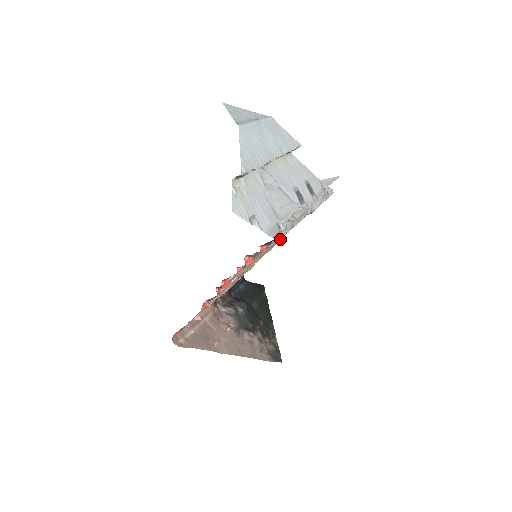
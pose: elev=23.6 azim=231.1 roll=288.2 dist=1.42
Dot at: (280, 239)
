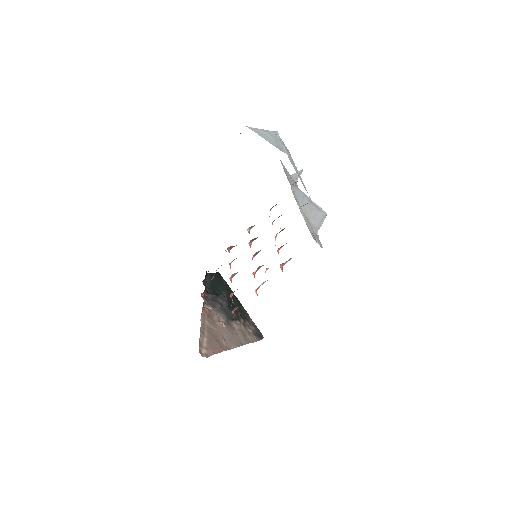
Dot at: (249, 231)
